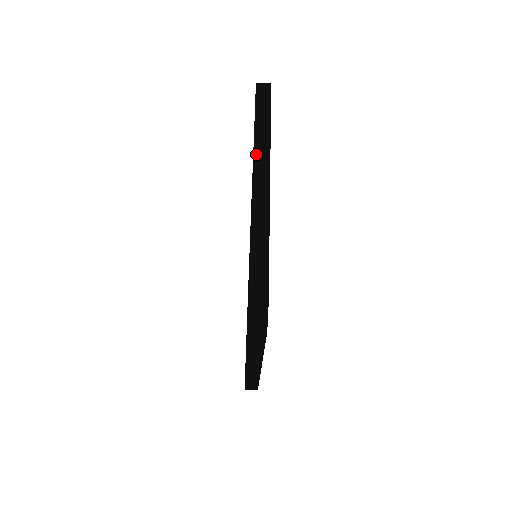
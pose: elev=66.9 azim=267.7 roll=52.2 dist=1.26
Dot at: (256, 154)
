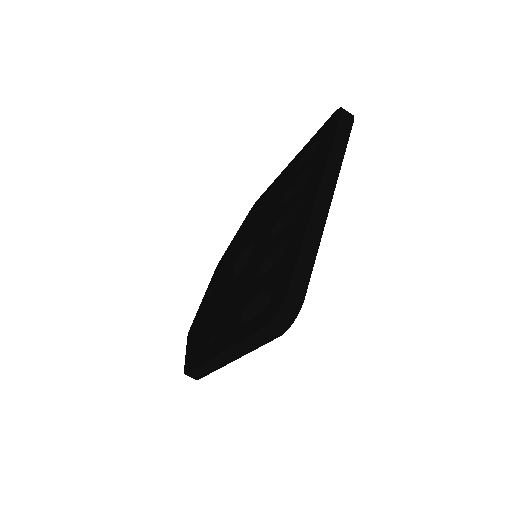
Dot at: (327, 170)
